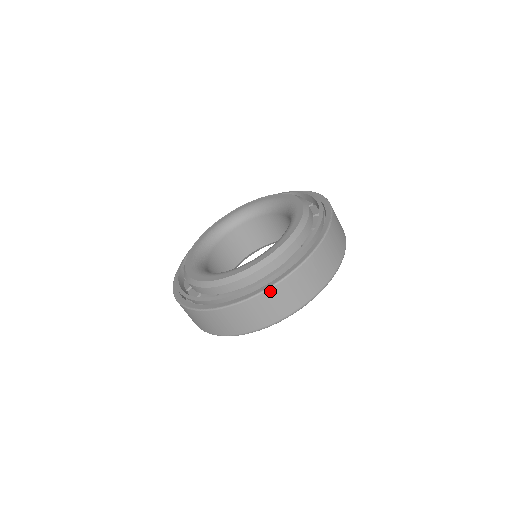
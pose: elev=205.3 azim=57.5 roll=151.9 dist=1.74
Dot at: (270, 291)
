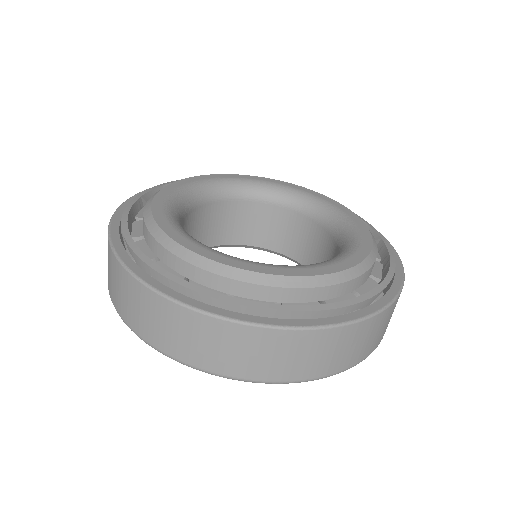
Dot at: (345, 329)
